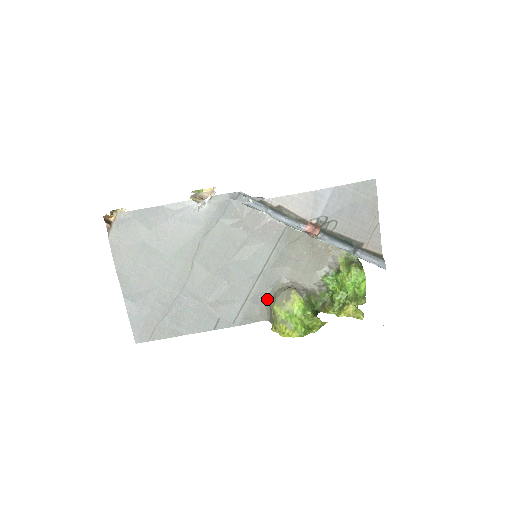
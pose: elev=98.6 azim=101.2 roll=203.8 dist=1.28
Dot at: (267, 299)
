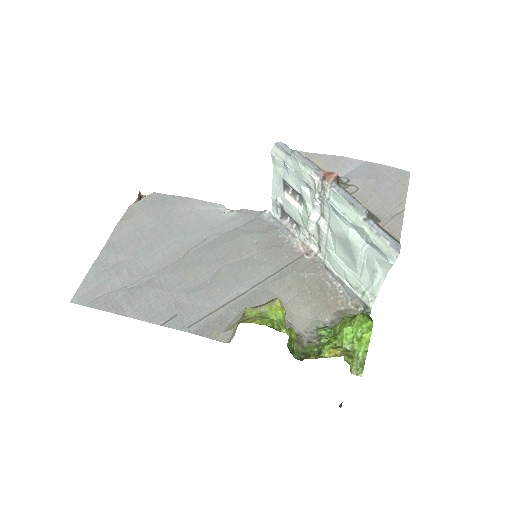
Dot at: occluded
